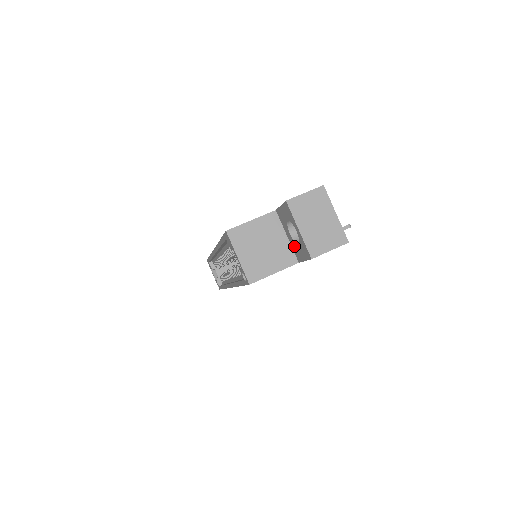
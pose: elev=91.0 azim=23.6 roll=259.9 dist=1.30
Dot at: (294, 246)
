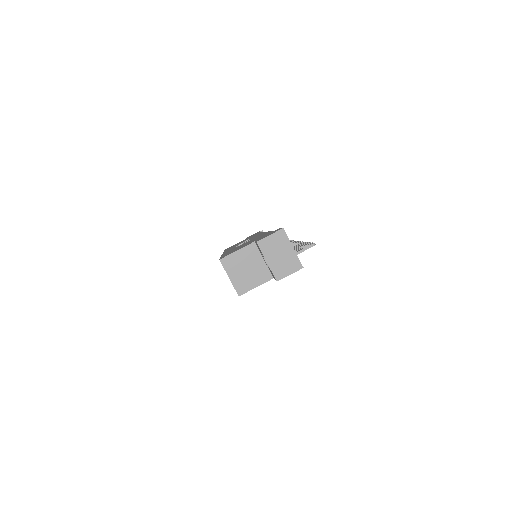
Dot at: (268, 268)
